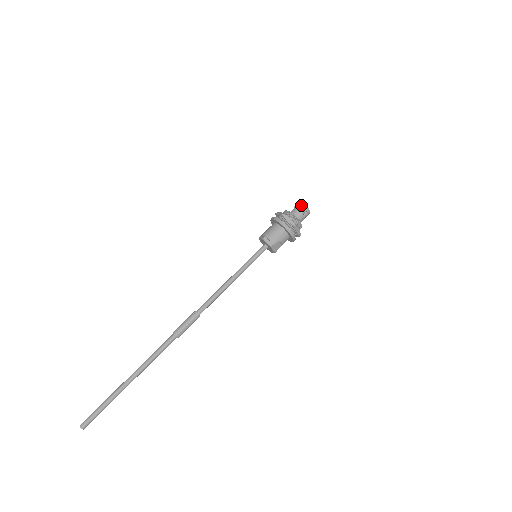
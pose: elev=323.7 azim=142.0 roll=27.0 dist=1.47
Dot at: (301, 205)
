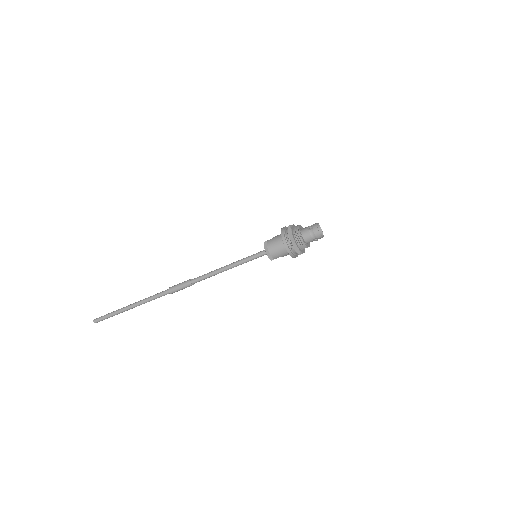
Dot at: (316, 232)
